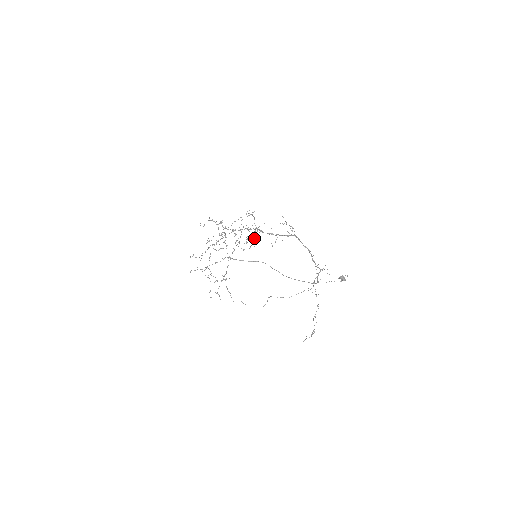
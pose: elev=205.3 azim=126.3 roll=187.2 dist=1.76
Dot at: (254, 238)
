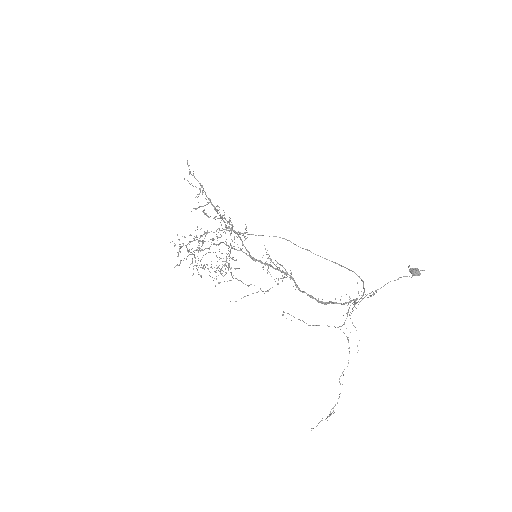
Dot at: occluded
